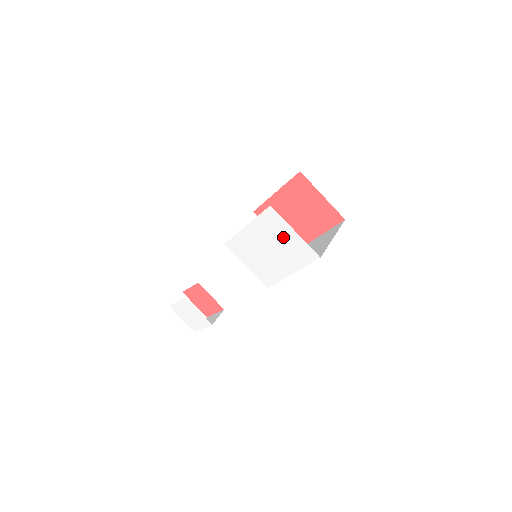
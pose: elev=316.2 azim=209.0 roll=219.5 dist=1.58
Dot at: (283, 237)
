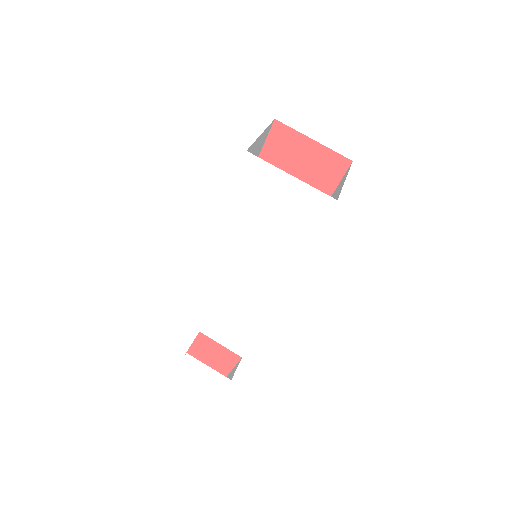
Dot at: (278, 193)
